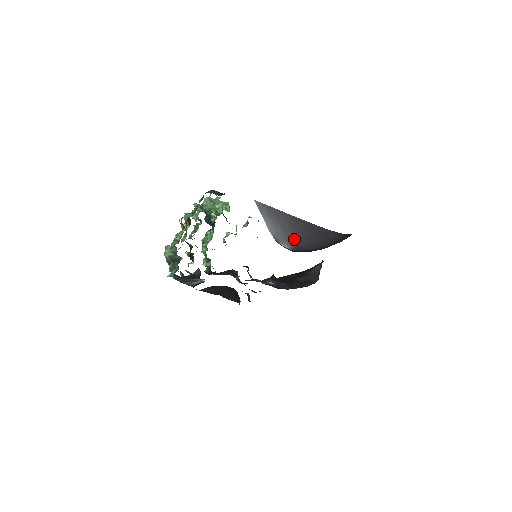
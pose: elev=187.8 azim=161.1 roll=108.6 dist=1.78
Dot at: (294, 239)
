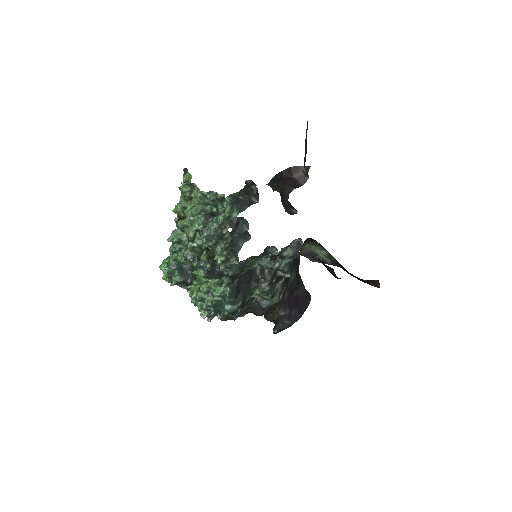
Dot at: occluded
